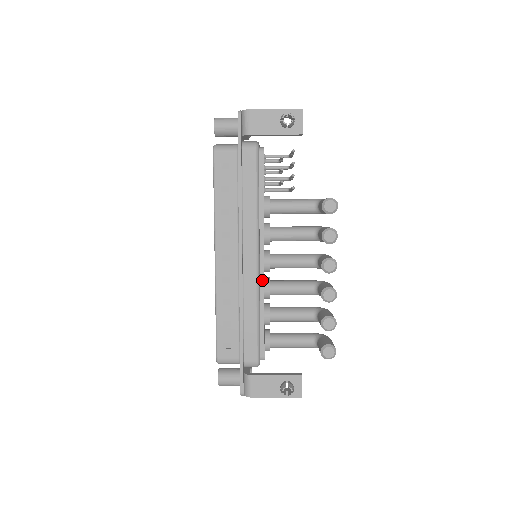
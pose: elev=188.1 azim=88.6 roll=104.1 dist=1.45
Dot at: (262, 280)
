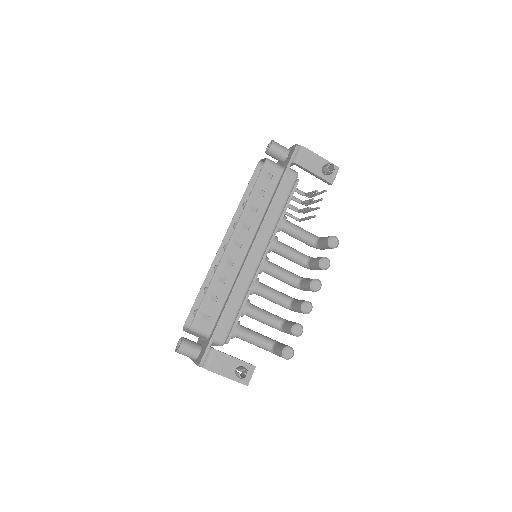
Dot at: (256, 276)
